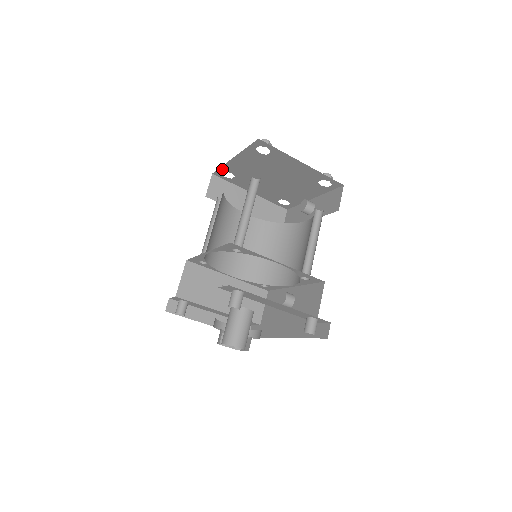
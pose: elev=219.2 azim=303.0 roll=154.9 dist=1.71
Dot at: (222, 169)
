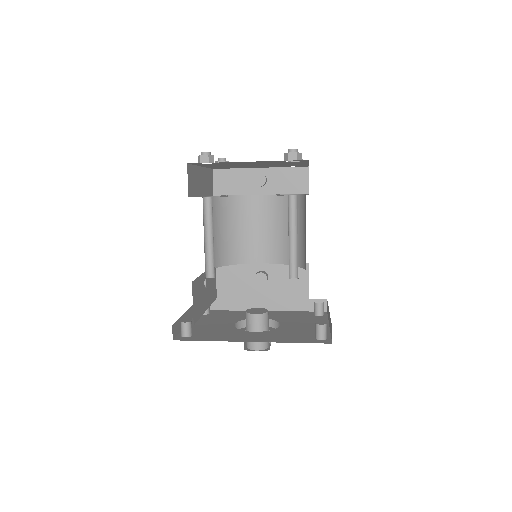
Dot at: occluded
